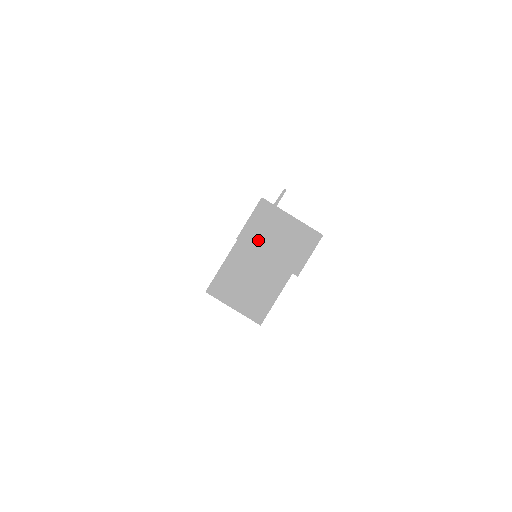
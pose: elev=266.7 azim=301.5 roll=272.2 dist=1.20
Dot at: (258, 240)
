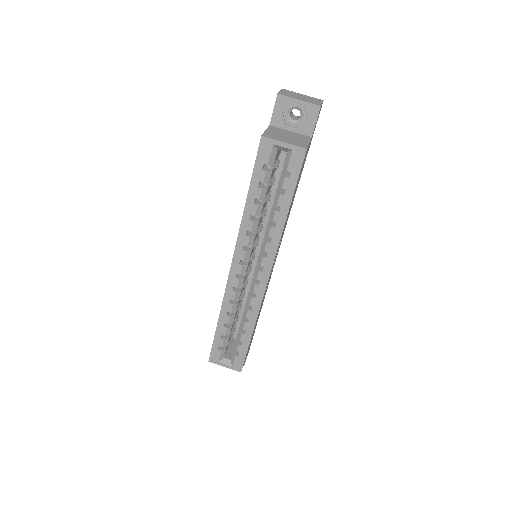
Dot at: (290, 96)
